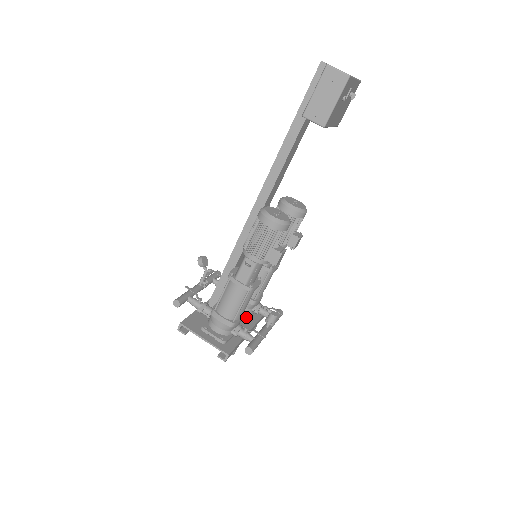
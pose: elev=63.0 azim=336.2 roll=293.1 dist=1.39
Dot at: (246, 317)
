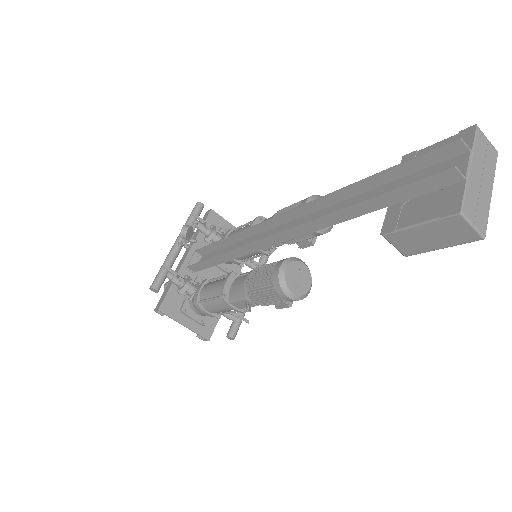
Dot at: (229, 272)
